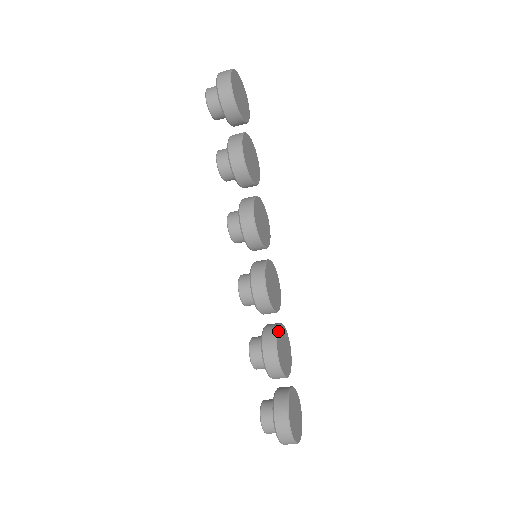
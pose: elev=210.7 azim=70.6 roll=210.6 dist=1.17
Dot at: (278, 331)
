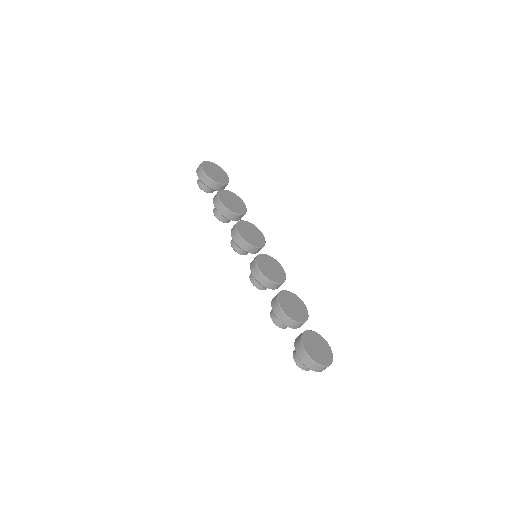
Dot at: (281, 294)
